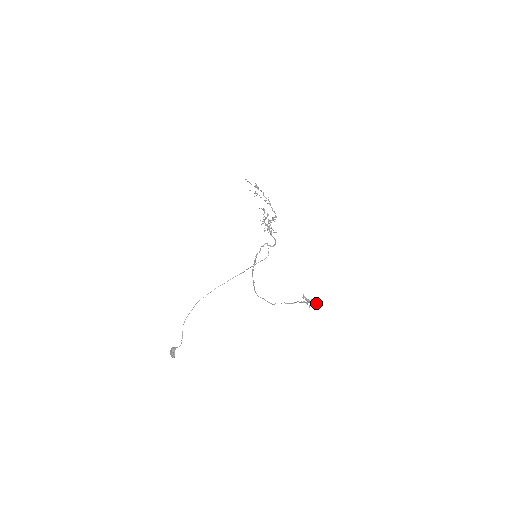
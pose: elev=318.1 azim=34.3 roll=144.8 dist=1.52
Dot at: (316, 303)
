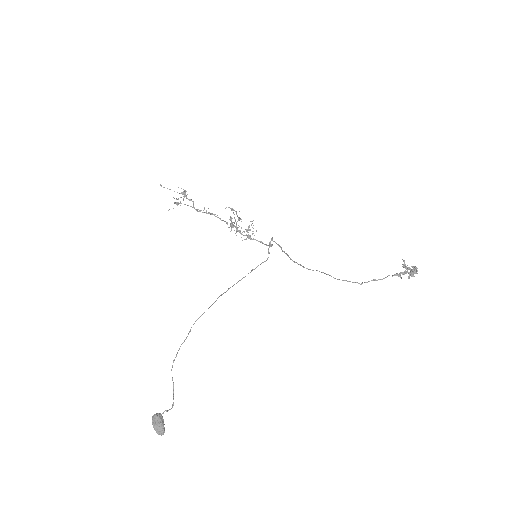
Dot at: (413, 272)
